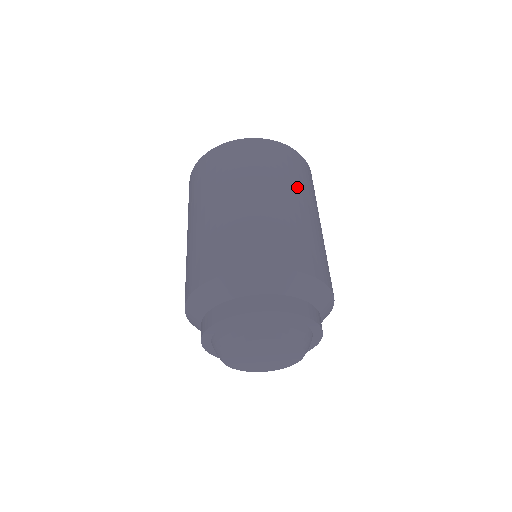
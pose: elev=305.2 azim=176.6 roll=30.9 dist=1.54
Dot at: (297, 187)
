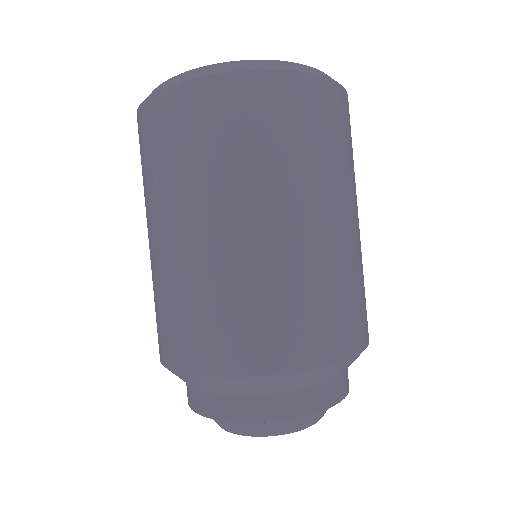
Dot at: (273, 179)
